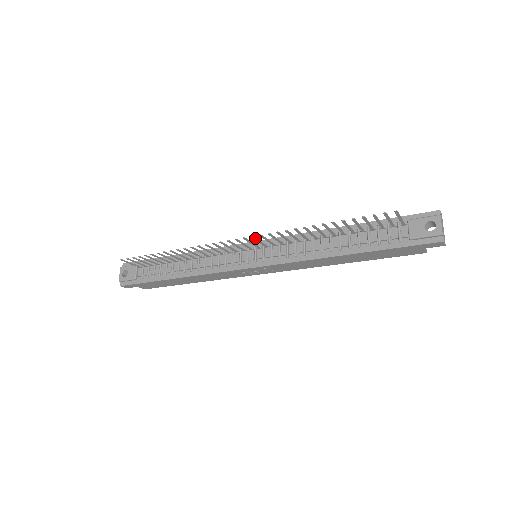
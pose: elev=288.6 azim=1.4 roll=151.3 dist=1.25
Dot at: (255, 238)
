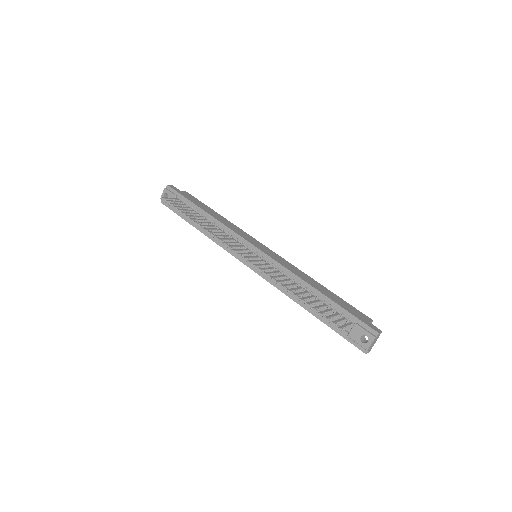
Dot at: (251, 261)
